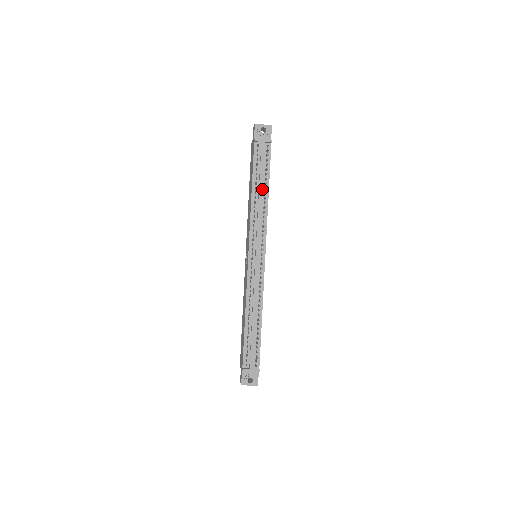
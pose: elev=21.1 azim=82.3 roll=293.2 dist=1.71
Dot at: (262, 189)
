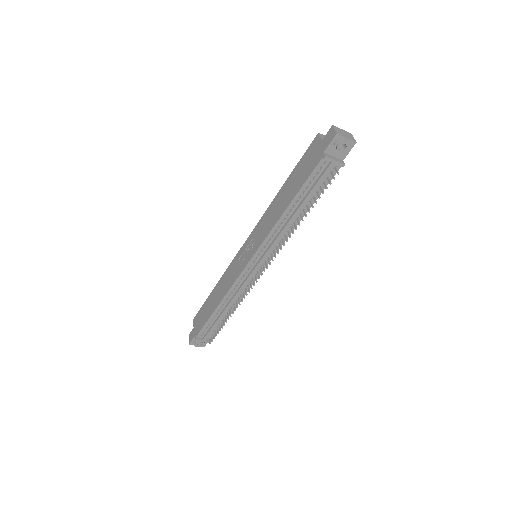
Dot at: (300, 209)
